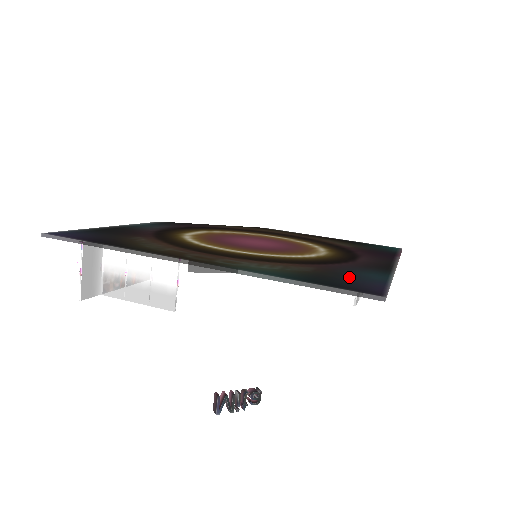
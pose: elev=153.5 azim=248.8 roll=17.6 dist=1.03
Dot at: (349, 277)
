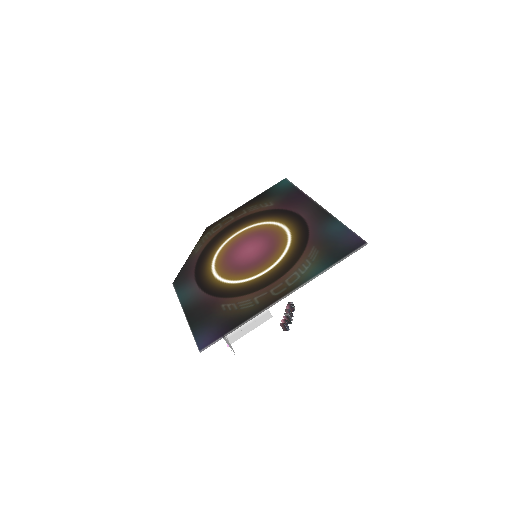
Dot at: (334, 240)
